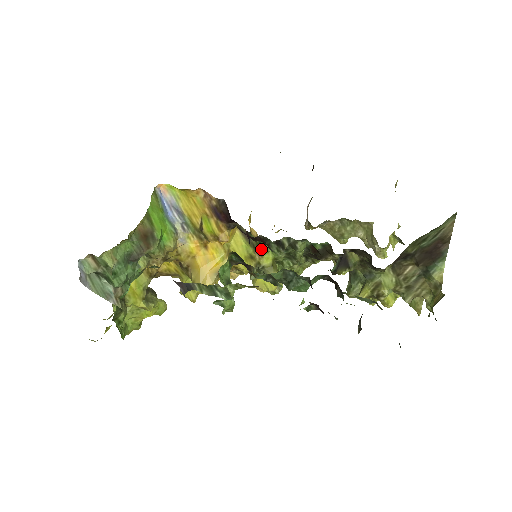
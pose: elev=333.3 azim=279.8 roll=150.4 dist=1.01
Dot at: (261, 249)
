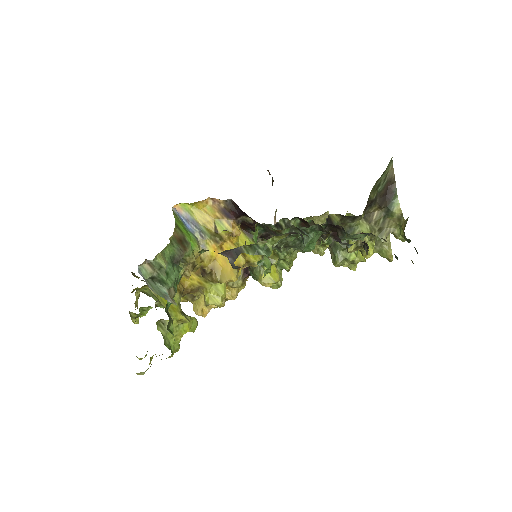
Dot at: occluded
